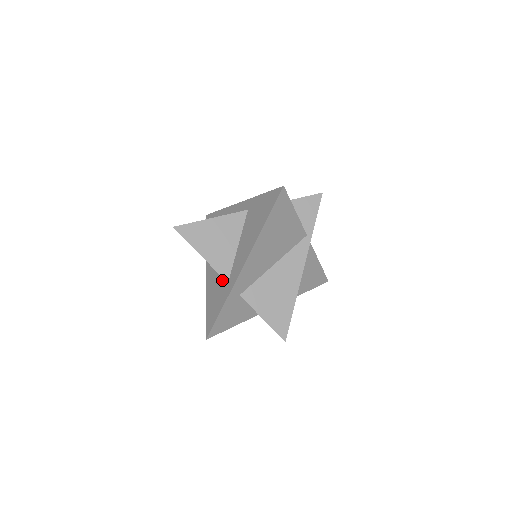
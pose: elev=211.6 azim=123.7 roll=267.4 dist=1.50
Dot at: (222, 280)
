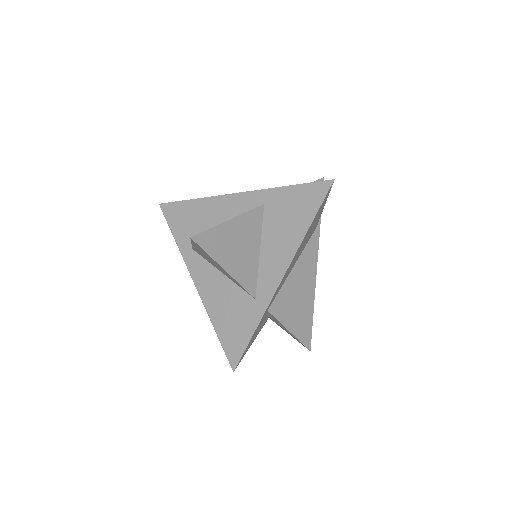
Dot at: (240, 295)
